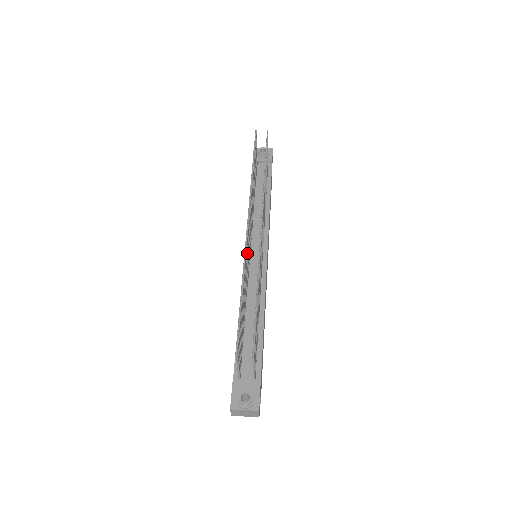
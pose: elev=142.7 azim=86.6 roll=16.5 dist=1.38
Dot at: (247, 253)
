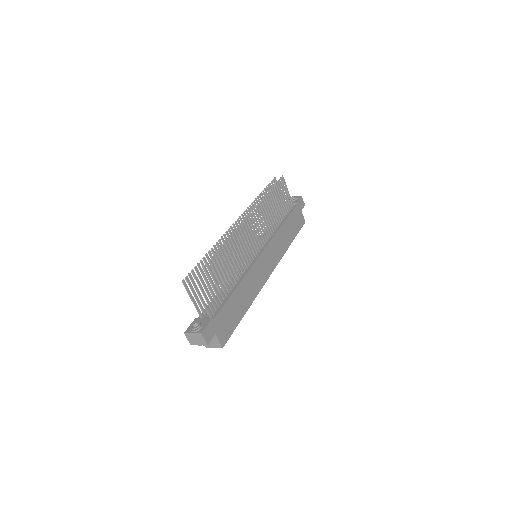
Dot at: occluded
